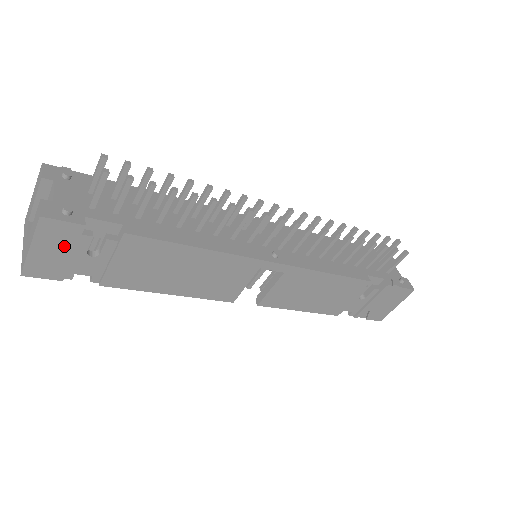
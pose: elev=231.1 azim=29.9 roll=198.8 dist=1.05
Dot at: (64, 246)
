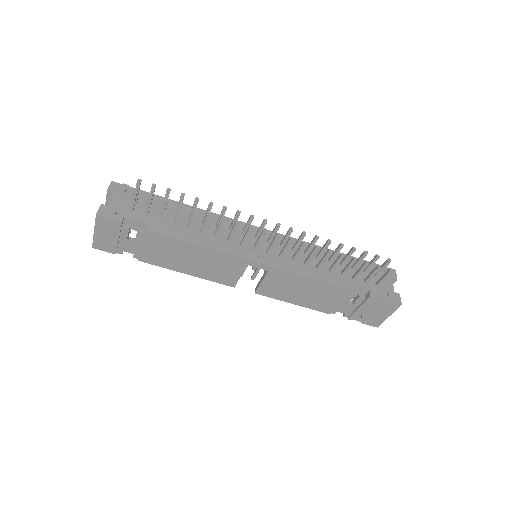
Dot at: (112, 233)
